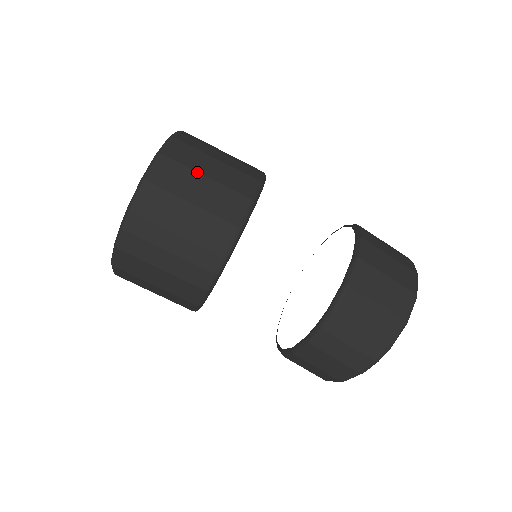
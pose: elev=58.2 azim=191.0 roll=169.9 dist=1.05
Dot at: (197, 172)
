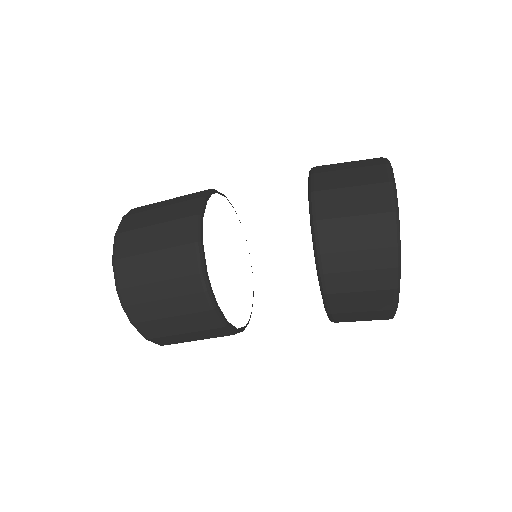
Dot at: (146, 227)
